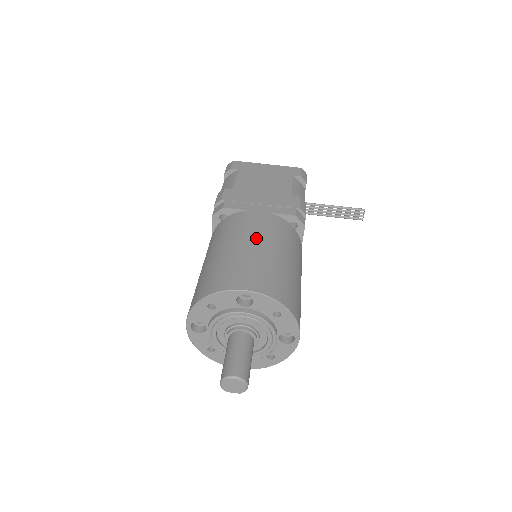
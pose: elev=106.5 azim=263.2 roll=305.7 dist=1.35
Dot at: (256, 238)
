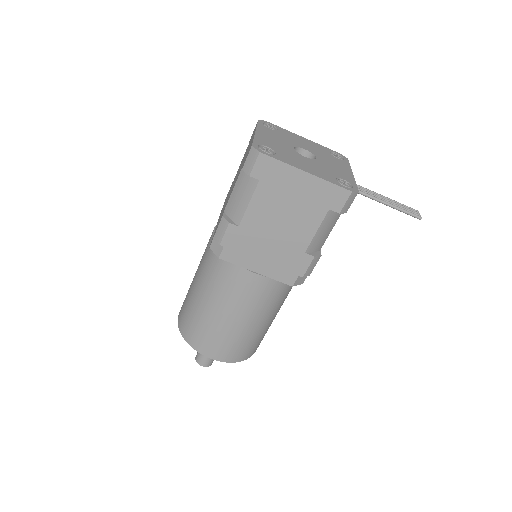
Dot at: (238, 312)
